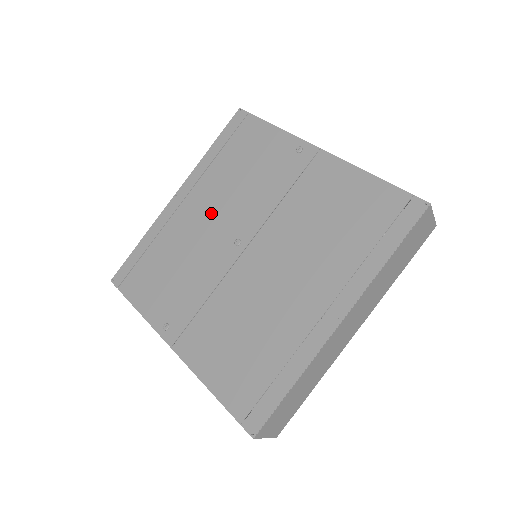
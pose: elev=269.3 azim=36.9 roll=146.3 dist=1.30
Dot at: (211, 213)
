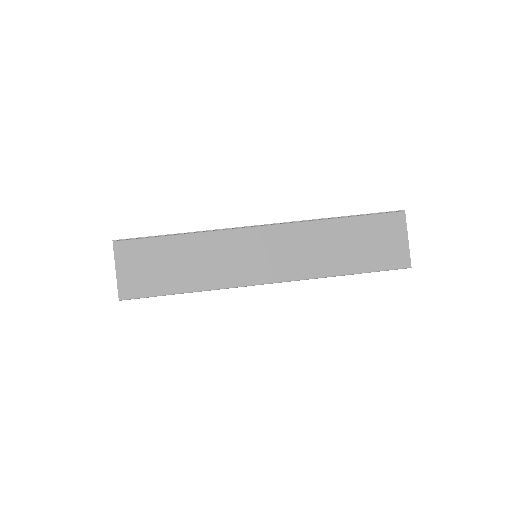
Dot at: occluded
